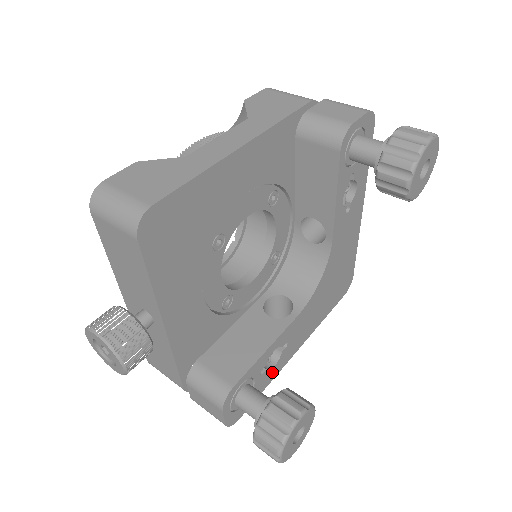
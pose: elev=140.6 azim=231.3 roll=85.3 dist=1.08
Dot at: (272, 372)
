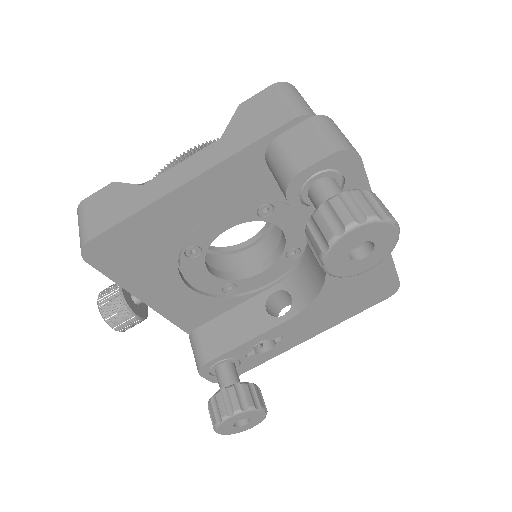
Dot at: (268, 354)
